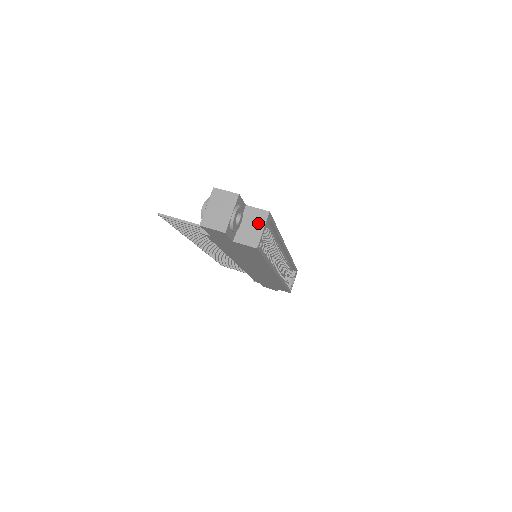
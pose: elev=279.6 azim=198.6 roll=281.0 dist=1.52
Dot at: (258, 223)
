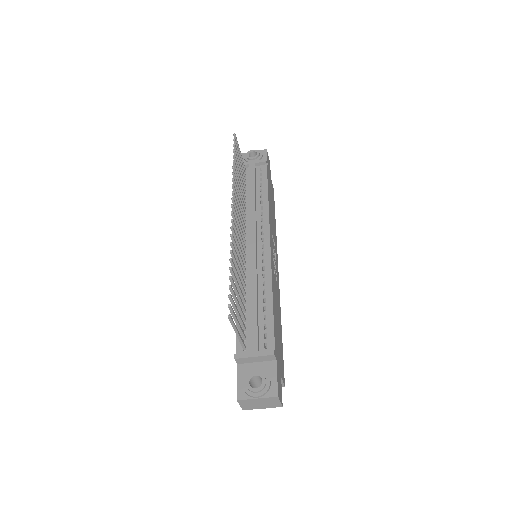
Dot at: occluded
